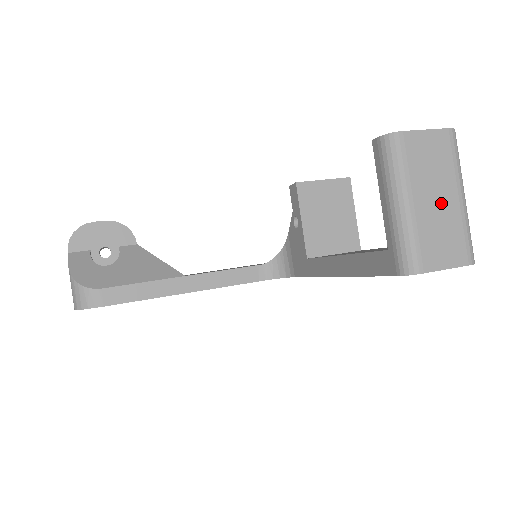
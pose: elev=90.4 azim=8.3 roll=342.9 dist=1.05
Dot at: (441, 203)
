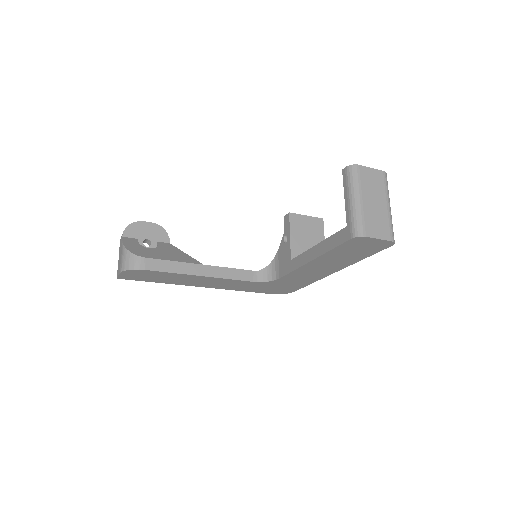
Dot at: (377, 205)
